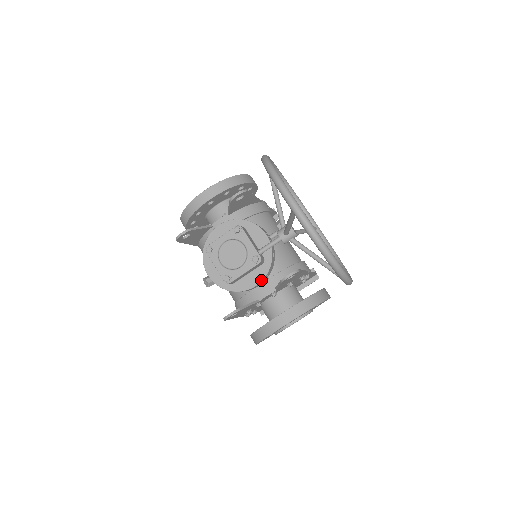
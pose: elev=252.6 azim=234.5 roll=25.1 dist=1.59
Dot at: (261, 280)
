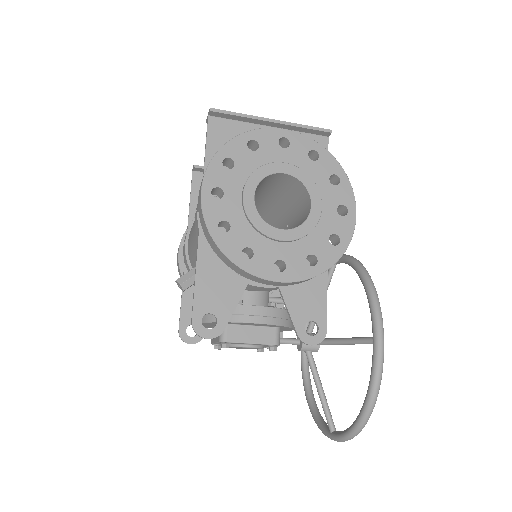
Dot at: occluded
